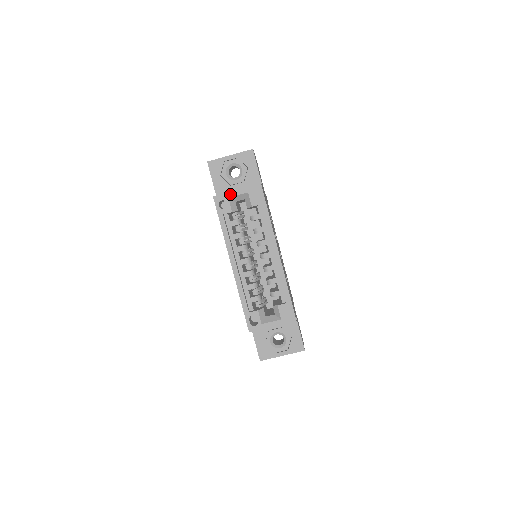
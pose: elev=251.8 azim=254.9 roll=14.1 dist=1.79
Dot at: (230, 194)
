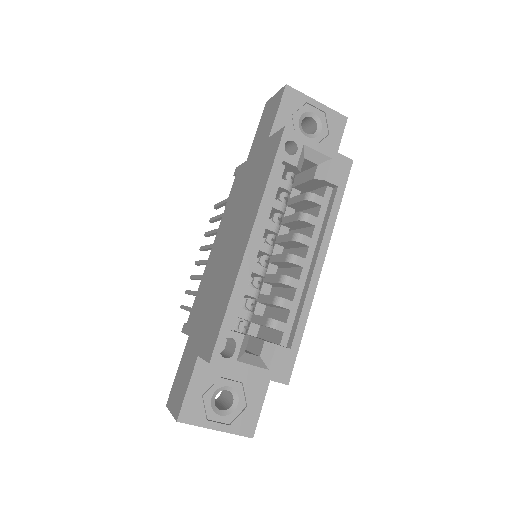
Dot at: (309, 142)
